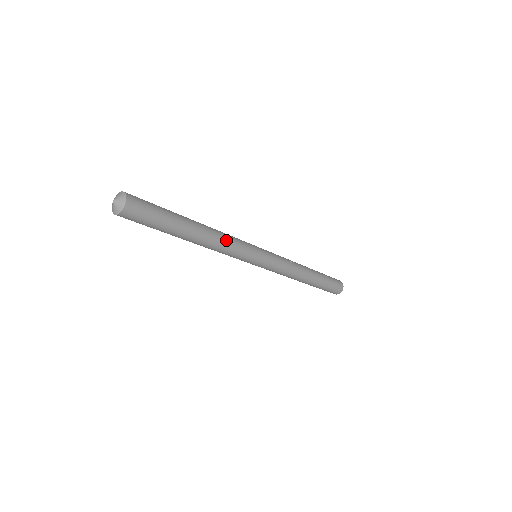
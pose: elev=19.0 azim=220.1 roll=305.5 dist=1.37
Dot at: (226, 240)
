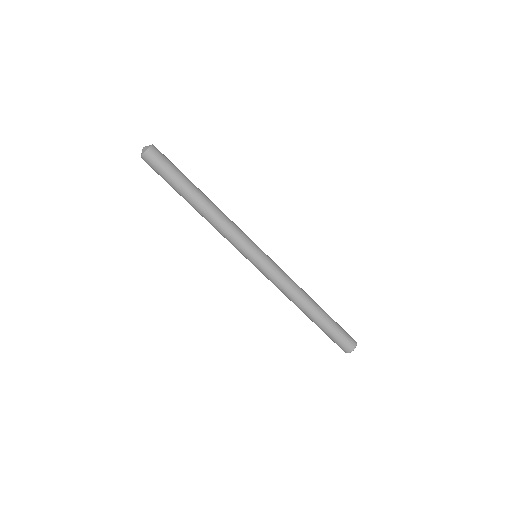
Dot at: occluded
